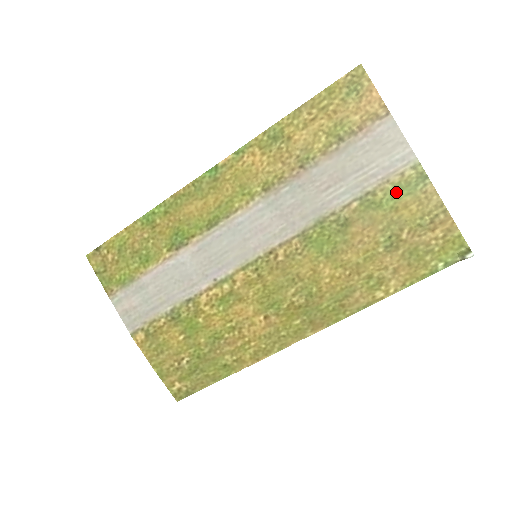
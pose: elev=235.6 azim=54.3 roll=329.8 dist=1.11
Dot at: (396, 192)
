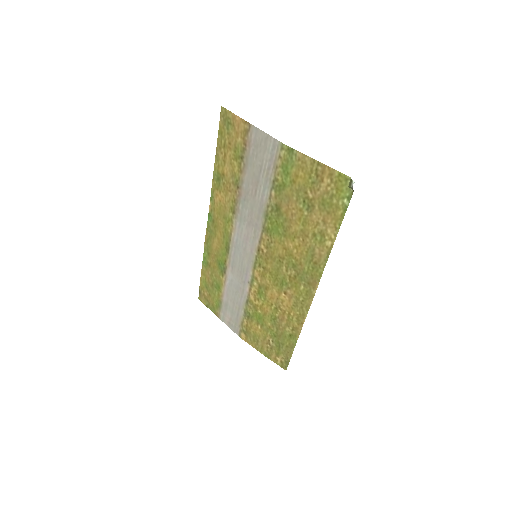
Dot at: (285, 171)
